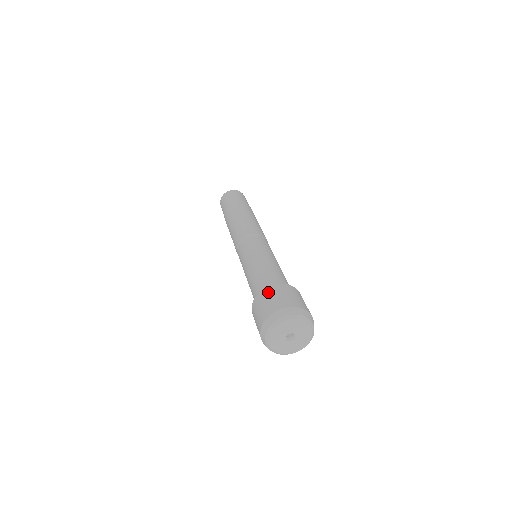
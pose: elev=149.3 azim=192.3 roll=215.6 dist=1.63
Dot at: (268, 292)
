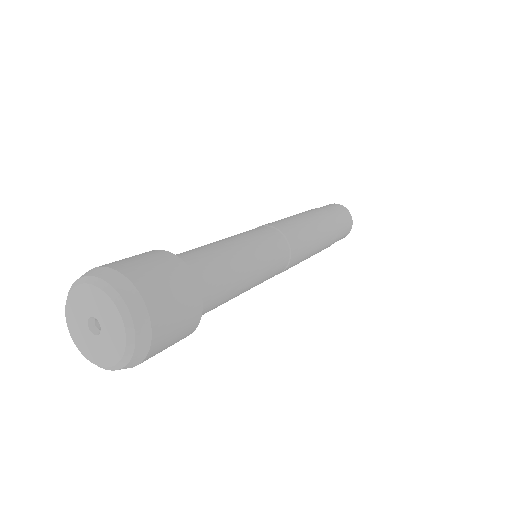
Dot at: occluded
